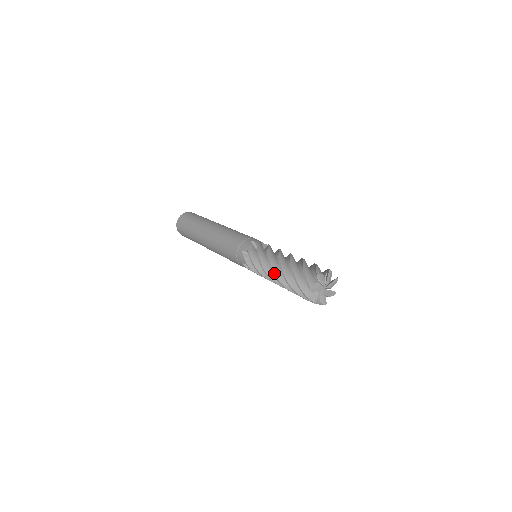
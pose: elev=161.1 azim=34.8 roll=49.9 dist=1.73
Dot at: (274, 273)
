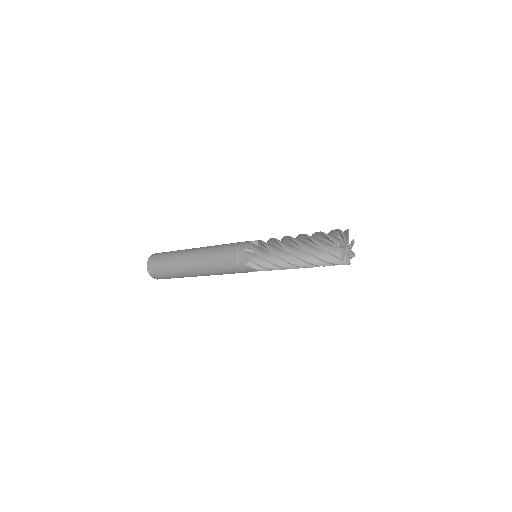
Dot at: (294, 265)
